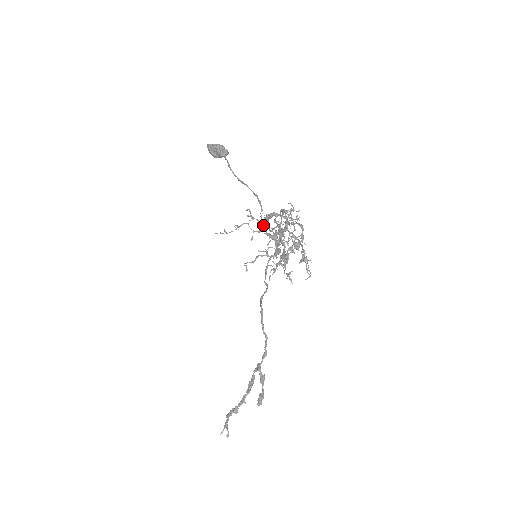
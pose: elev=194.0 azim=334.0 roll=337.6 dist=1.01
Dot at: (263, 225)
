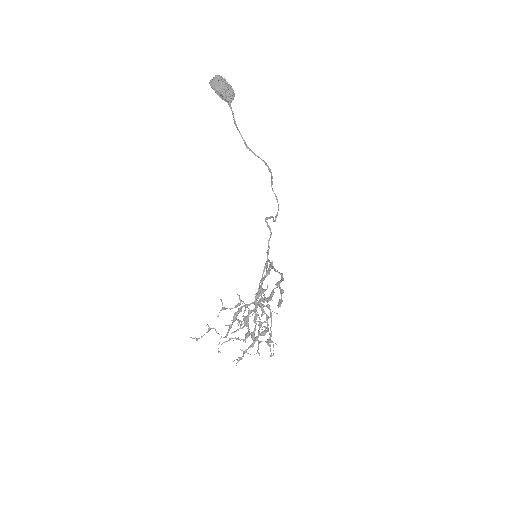
Dot at: (231, 326)
